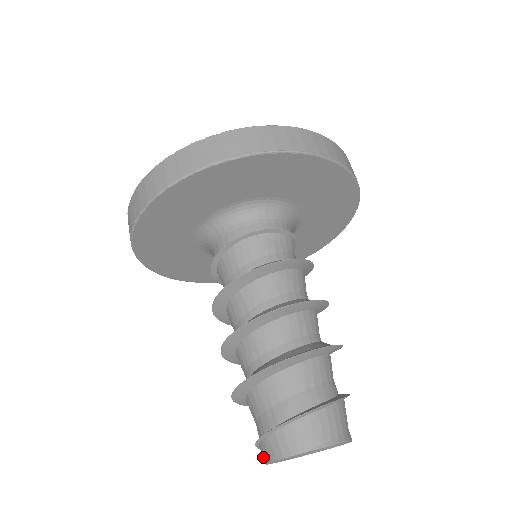
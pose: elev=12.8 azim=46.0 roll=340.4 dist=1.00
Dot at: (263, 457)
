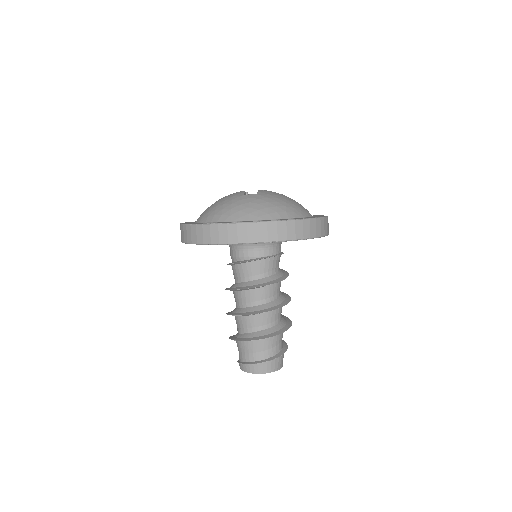
Dot at: (244, 368)
